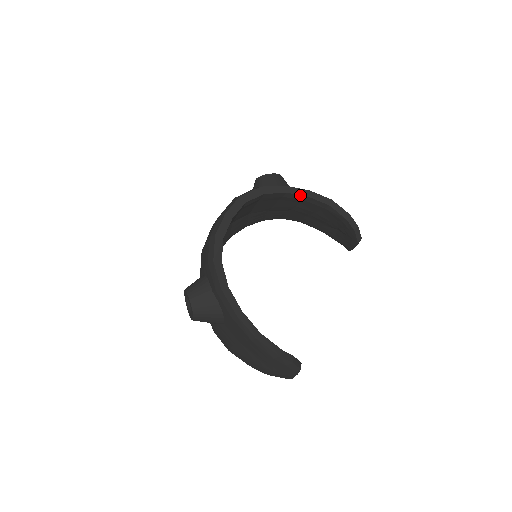
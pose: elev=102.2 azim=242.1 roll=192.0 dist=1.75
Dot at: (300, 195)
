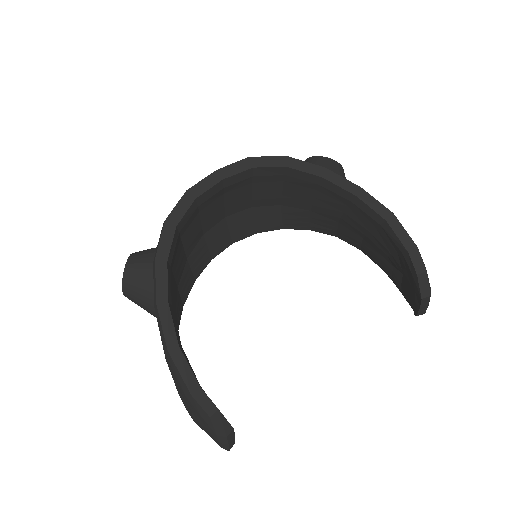
Dot at: (343, 188)
